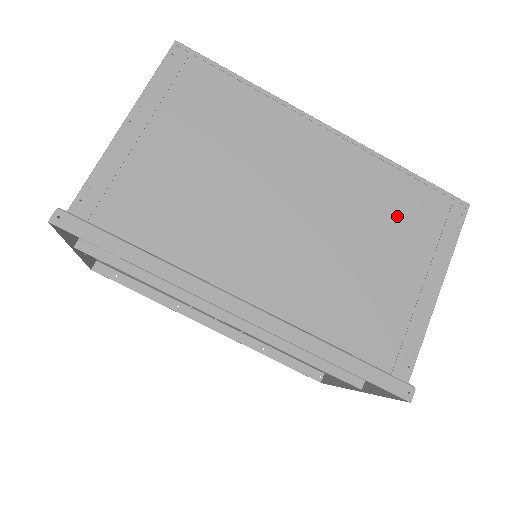
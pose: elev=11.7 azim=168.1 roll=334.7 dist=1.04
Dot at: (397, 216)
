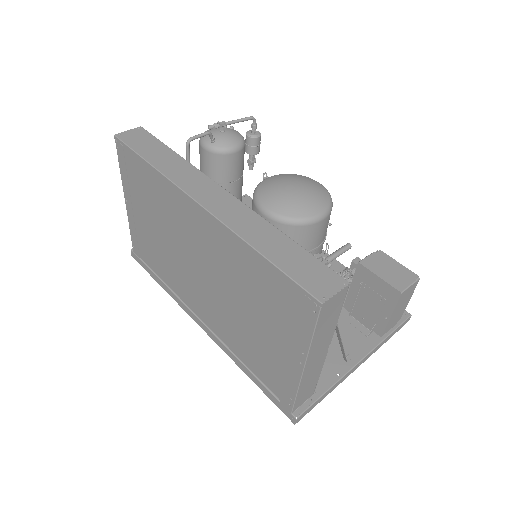
Dot at: (263, 295)
